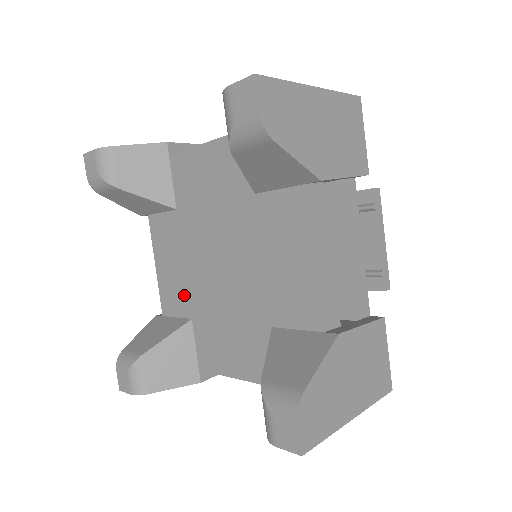
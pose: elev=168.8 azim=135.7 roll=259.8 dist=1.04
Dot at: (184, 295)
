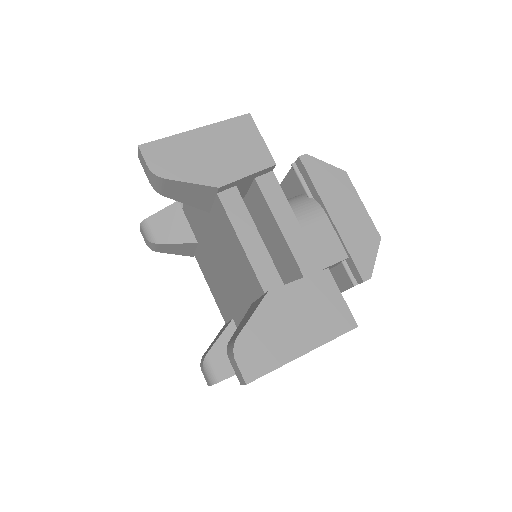
Dot at: (198, 233)
